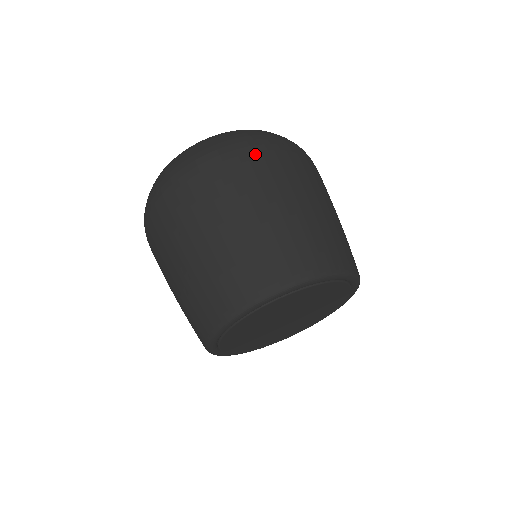
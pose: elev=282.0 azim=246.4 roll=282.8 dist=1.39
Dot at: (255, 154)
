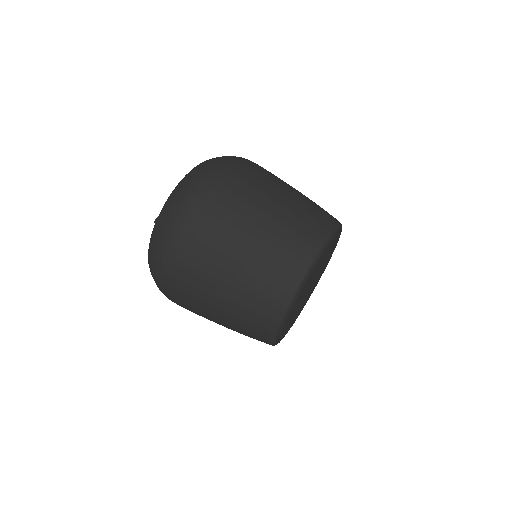
Dot at: (195, 220)
